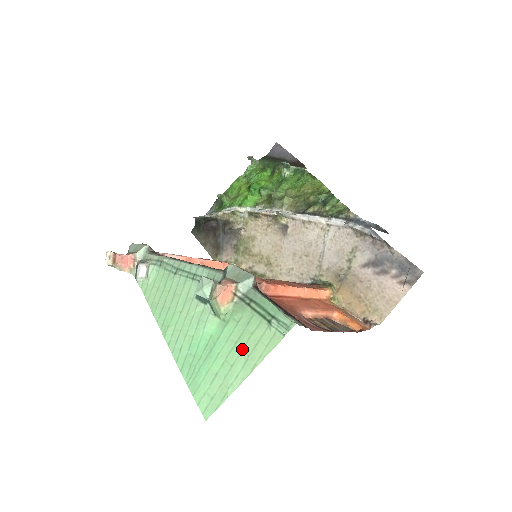
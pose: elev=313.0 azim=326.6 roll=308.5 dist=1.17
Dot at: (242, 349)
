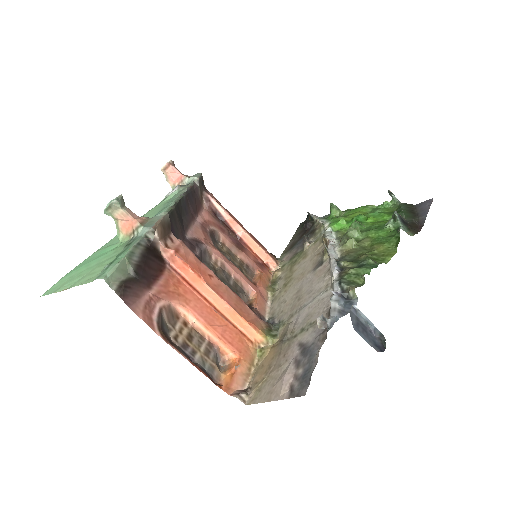
Dot at: (90, 271)
